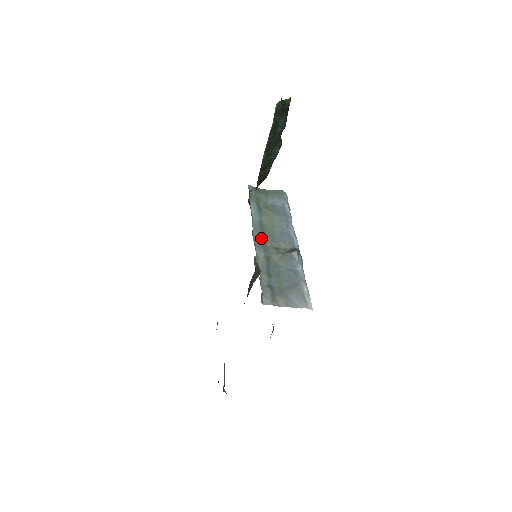
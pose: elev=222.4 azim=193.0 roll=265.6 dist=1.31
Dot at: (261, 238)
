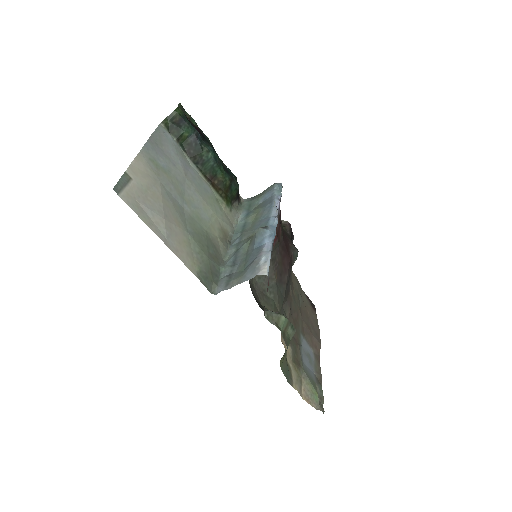
Dot at: (238, 237)
